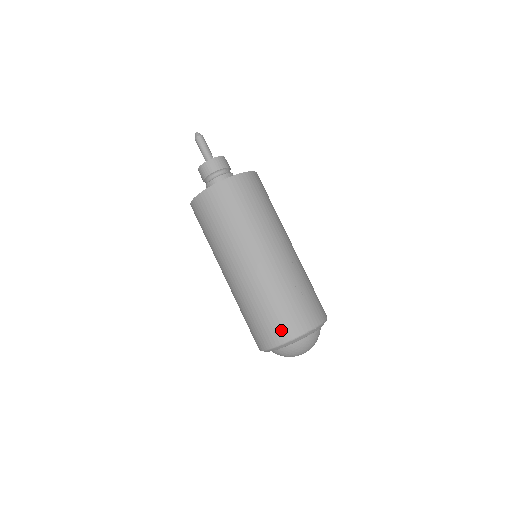
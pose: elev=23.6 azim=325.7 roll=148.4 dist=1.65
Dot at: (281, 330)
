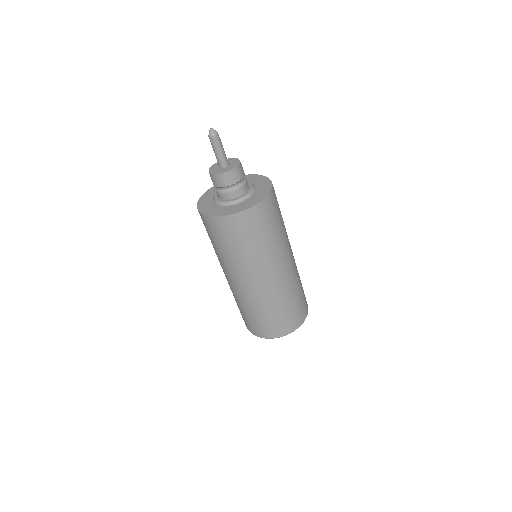
Dot at: (284, 327)
